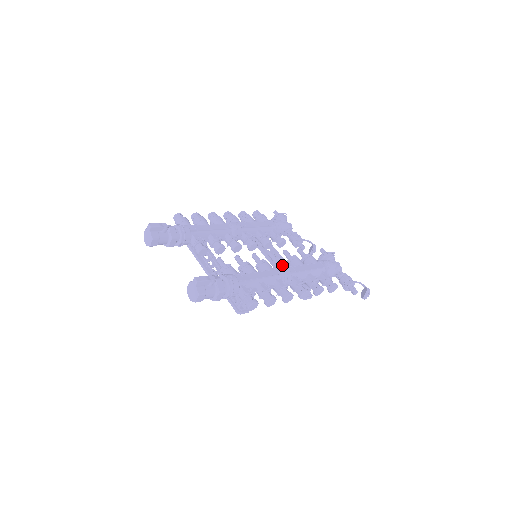
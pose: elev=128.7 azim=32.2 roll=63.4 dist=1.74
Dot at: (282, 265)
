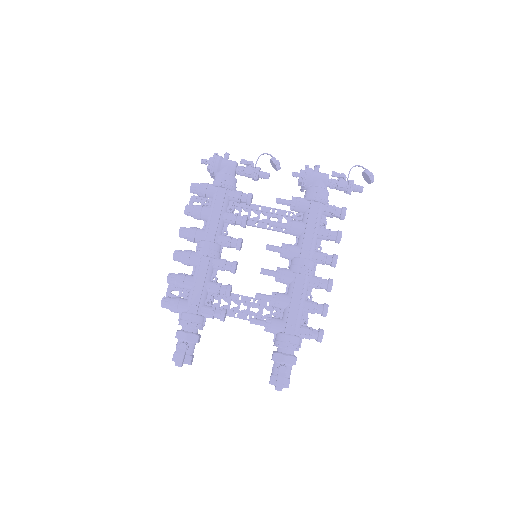
Dot at: (293, 256)
